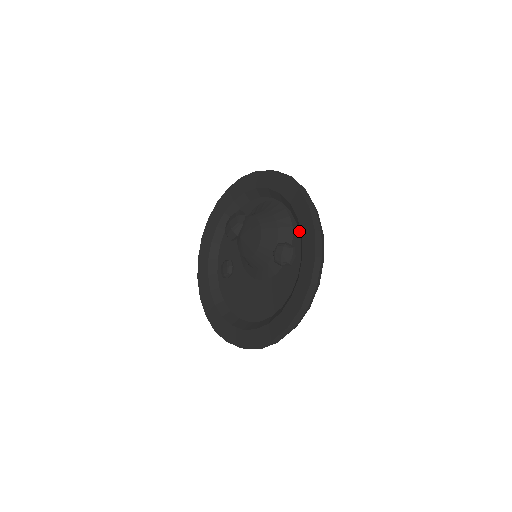
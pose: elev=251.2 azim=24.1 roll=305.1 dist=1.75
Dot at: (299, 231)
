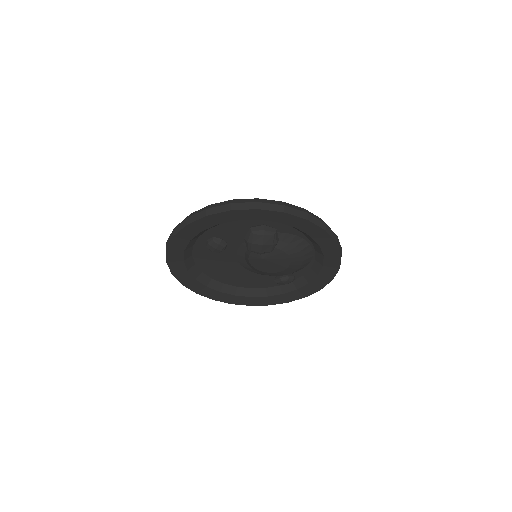
Dot at: (308, 275)
